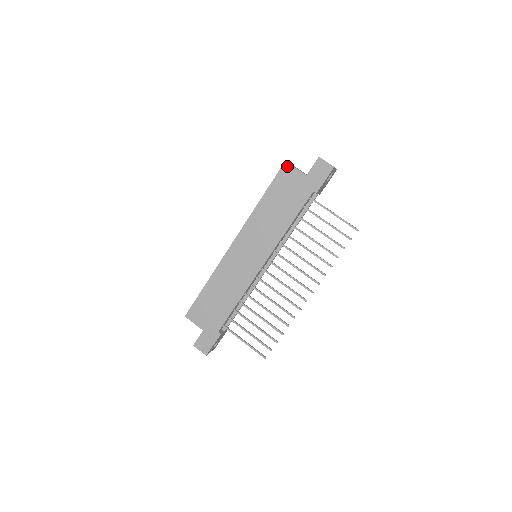
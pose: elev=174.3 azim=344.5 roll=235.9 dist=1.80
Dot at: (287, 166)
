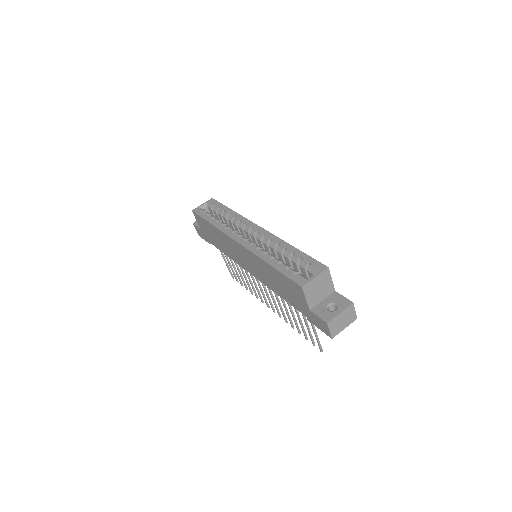
Dot at: (300, 289)
